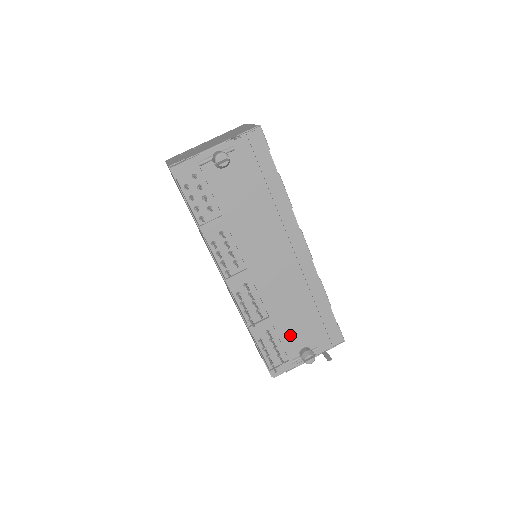
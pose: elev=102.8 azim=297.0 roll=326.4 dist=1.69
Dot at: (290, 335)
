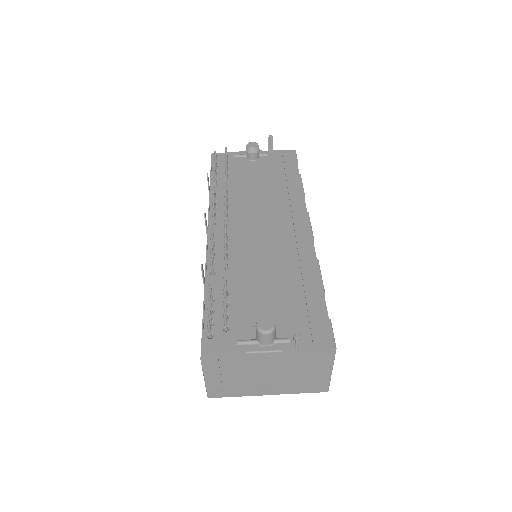
Dot at: (254, 306)
